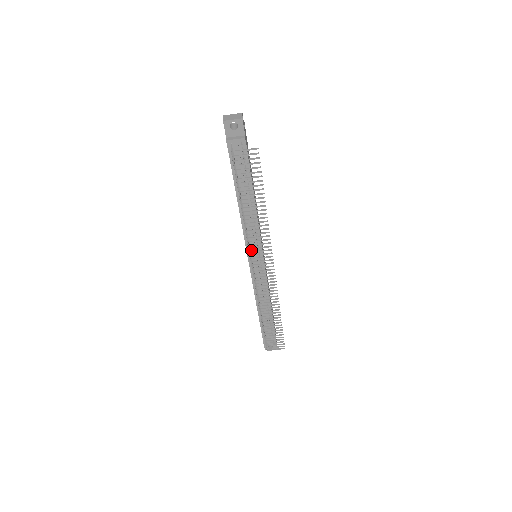
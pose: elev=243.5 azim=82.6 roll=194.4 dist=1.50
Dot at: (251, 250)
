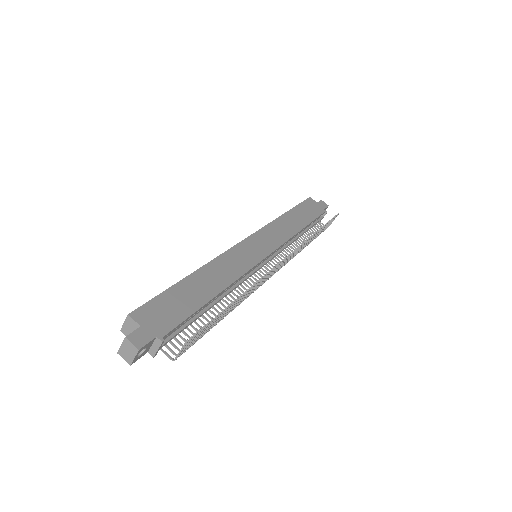
Dot at: occluded
